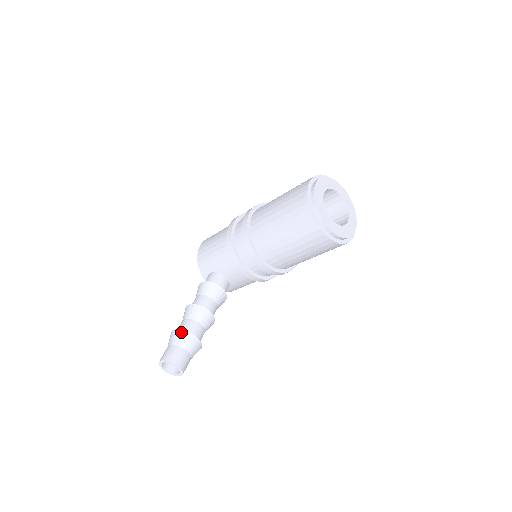
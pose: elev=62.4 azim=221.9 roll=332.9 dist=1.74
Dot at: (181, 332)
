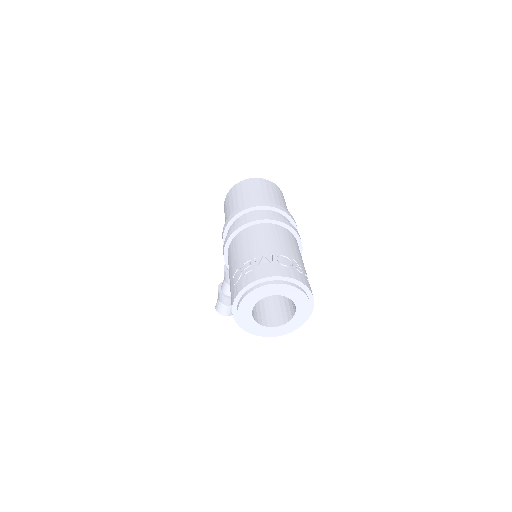
Dot at: (221, 295)
